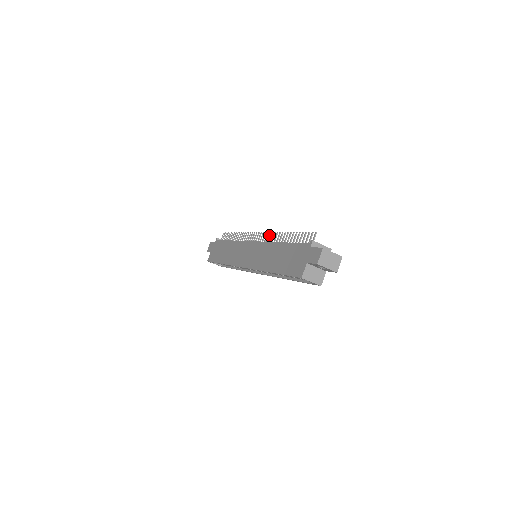
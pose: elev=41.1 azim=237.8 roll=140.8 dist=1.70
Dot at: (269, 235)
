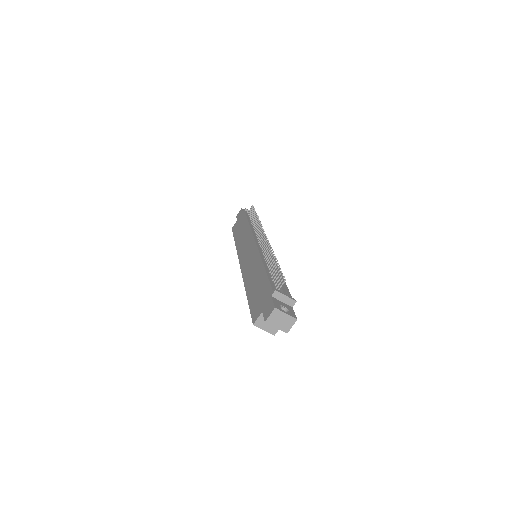
Dot at: (267, 244)
